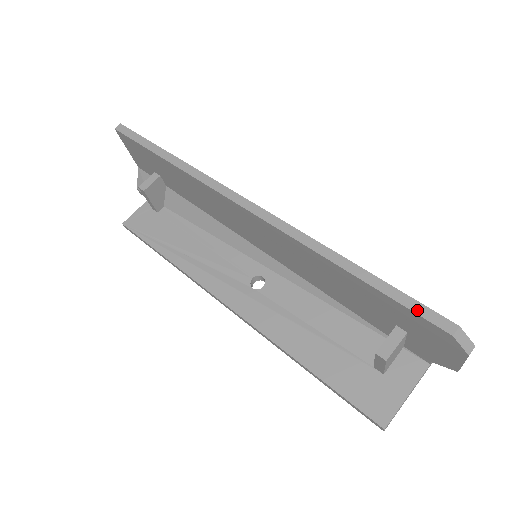
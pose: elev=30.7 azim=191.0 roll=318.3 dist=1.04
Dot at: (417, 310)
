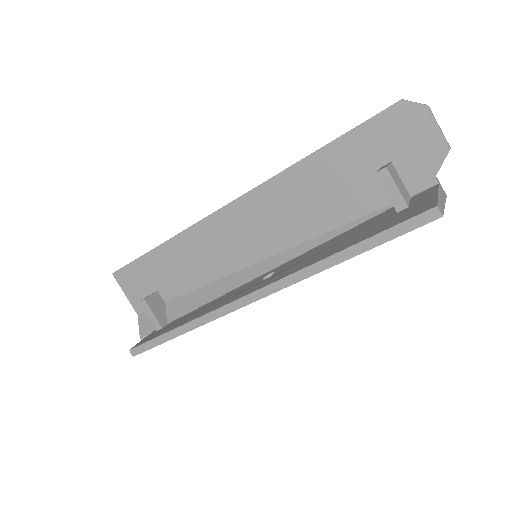
Dot at: (370, 118)
